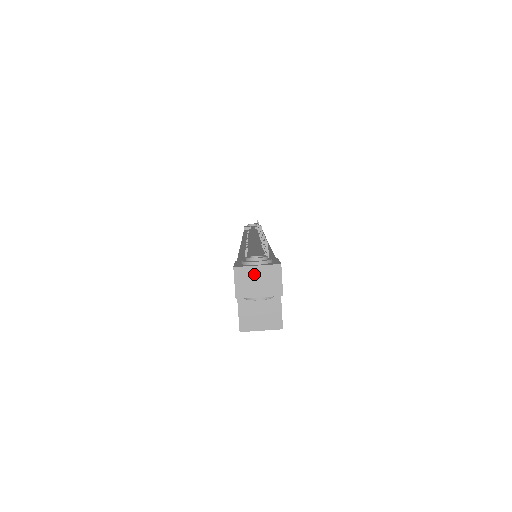
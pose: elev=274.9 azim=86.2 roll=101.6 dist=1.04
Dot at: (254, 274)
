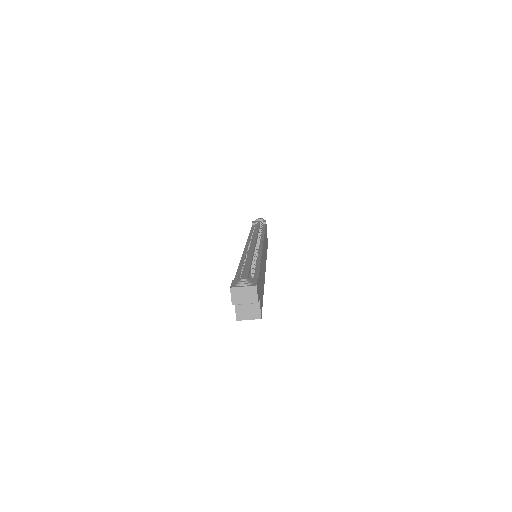
Dot at: (242, 291)
